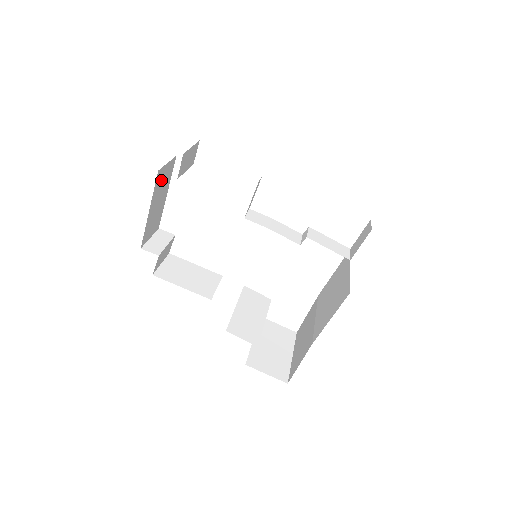
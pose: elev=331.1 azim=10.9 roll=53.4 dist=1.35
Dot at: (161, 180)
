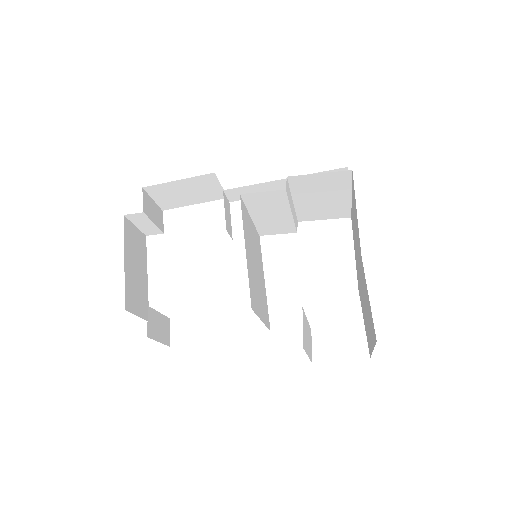
Dot at: (132, 239)
